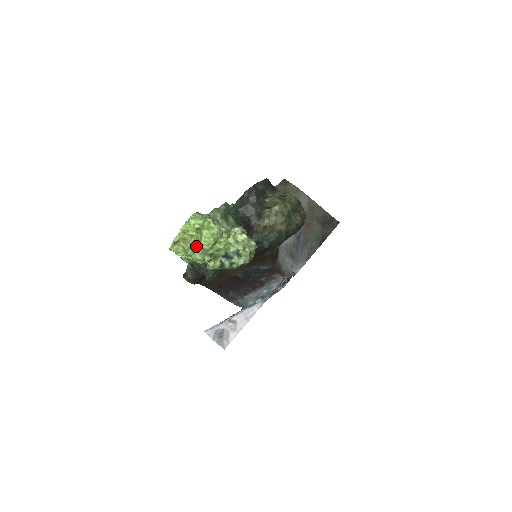
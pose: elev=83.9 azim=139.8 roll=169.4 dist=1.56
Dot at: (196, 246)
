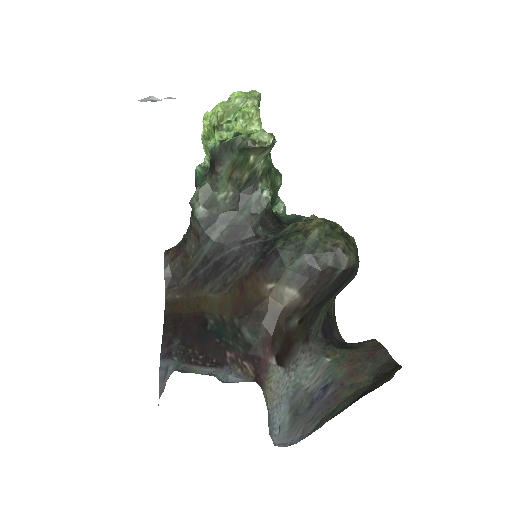
Dot at: occluded
